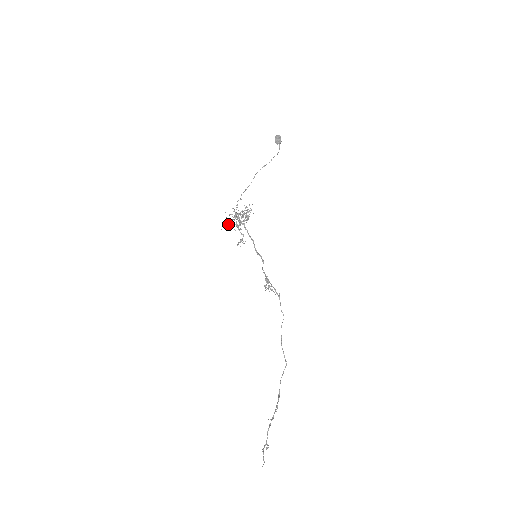
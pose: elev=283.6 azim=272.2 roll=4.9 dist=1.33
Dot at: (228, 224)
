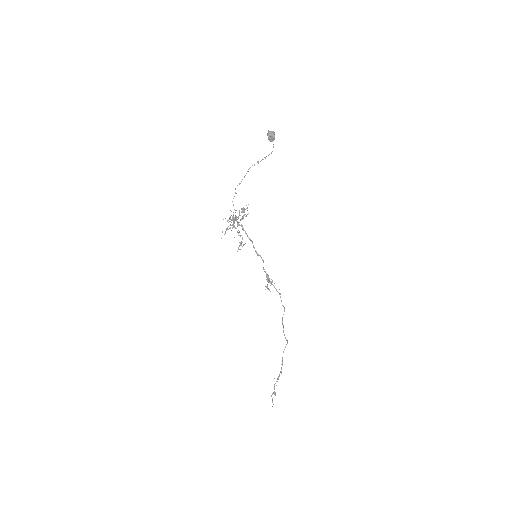
Dot at: (227, 229)
